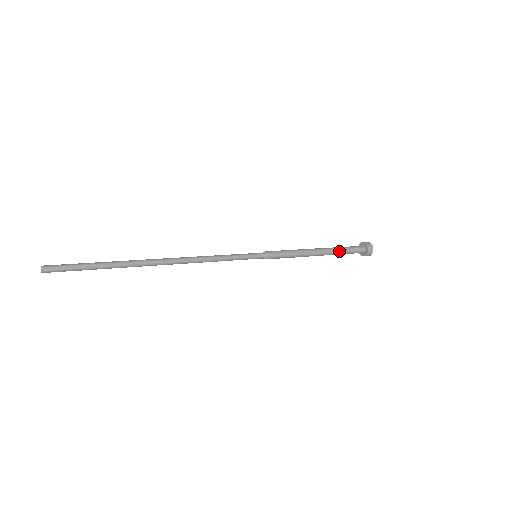
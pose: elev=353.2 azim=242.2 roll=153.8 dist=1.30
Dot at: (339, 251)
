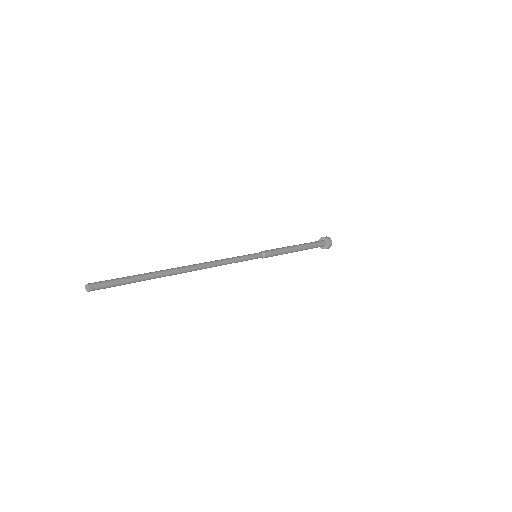
Dot at: (310, 248)
